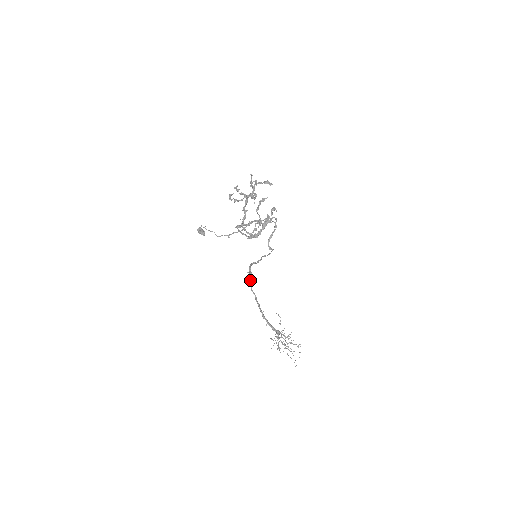
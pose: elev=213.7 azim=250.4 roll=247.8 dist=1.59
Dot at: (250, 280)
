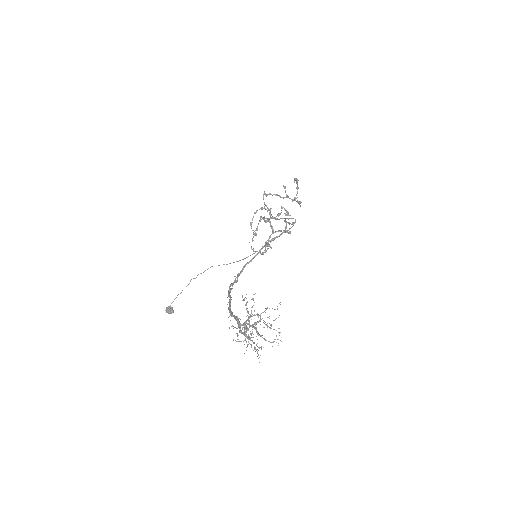
Dot at: (231, 289)
